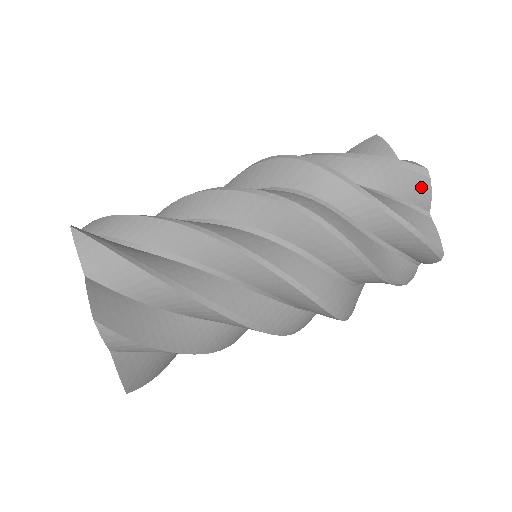
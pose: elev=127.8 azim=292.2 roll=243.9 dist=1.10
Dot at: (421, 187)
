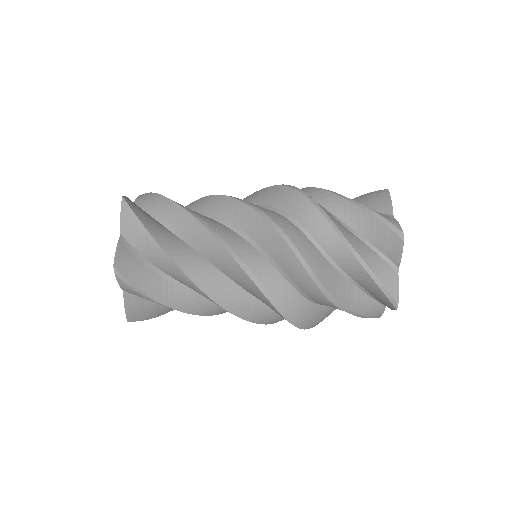
Dot at: (384, 200)
